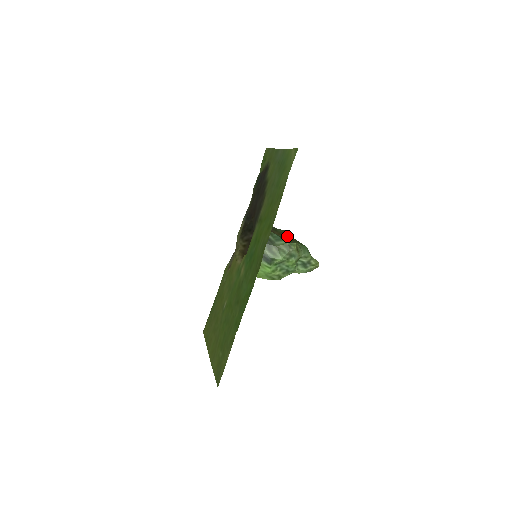
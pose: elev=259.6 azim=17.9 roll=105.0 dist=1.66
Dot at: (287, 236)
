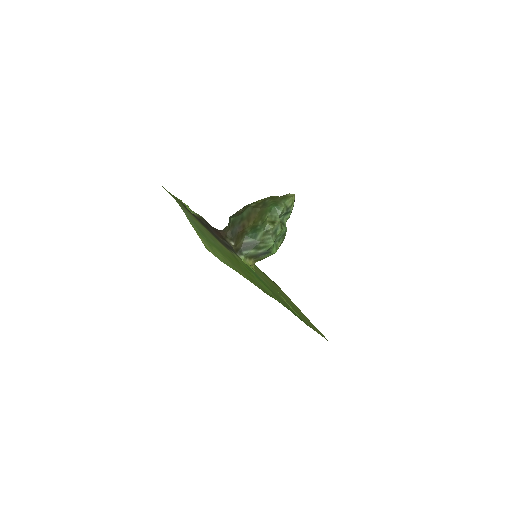
Dot at: (254, 214)
